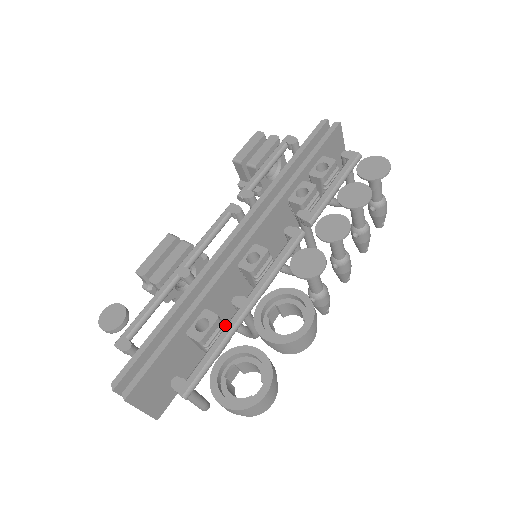
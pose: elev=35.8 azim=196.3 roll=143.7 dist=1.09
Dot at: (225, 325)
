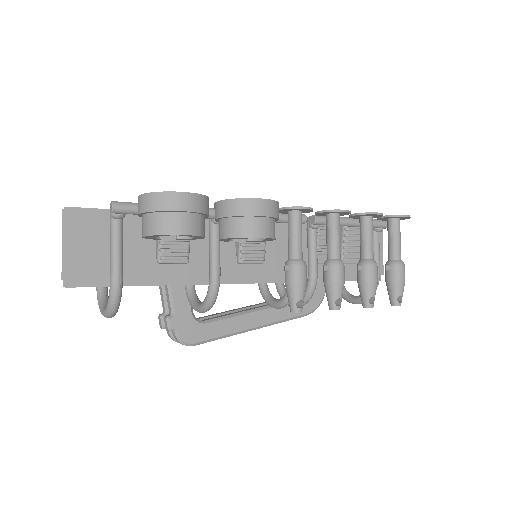
Dot at: (190, 275)
